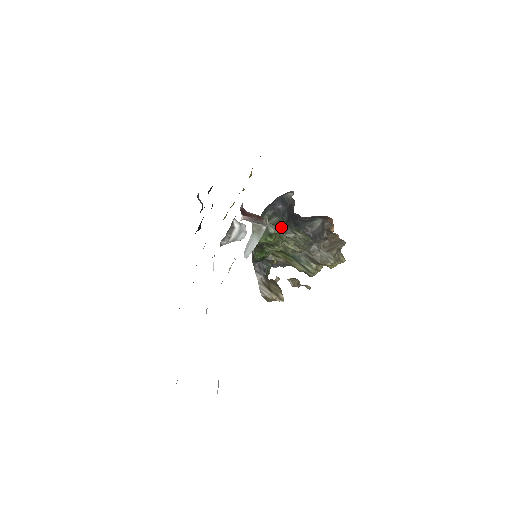
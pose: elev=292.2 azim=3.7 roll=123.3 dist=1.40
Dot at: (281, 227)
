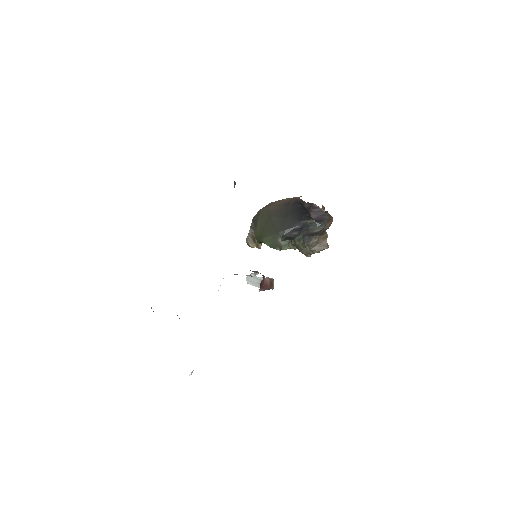
Dot at: (287, 247)
